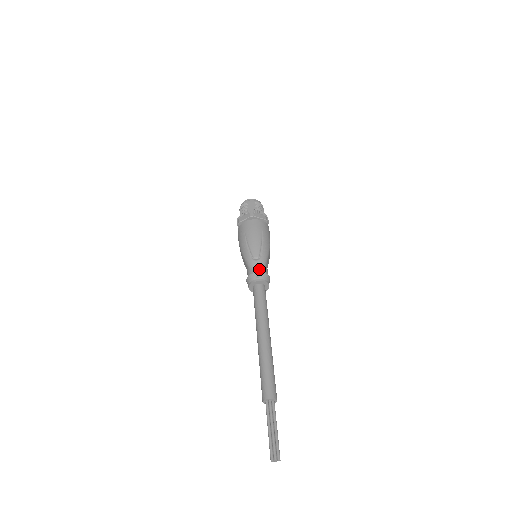
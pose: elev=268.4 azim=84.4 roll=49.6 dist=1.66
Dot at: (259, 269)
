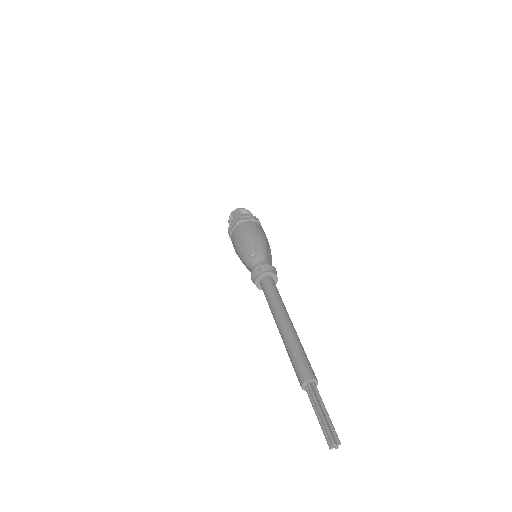
Dot at: (259, 263)
